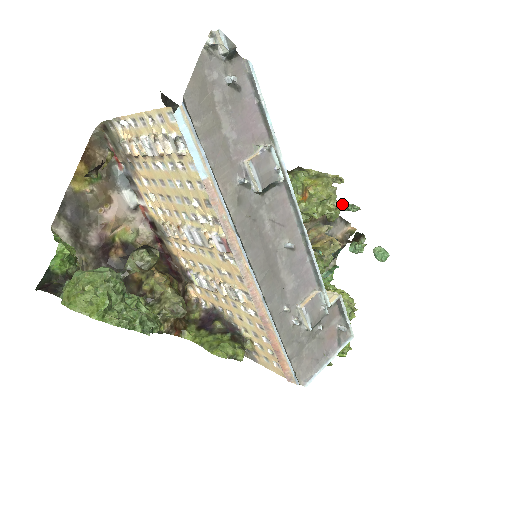
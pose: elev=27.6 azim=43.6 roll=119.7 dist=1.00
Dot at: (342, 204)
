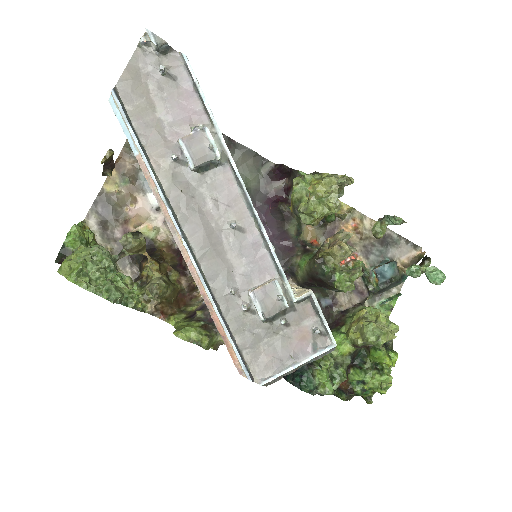
Dot at: (386, 217)
